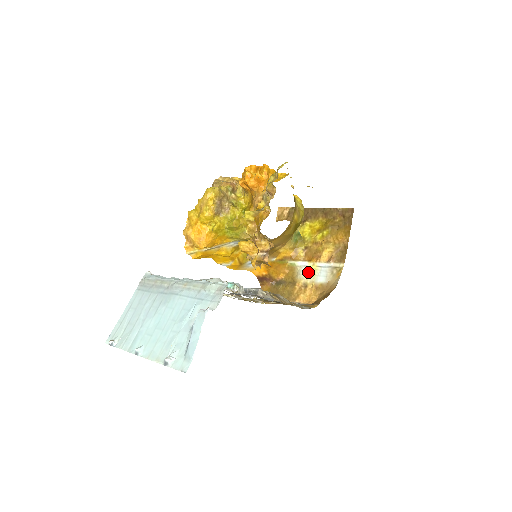
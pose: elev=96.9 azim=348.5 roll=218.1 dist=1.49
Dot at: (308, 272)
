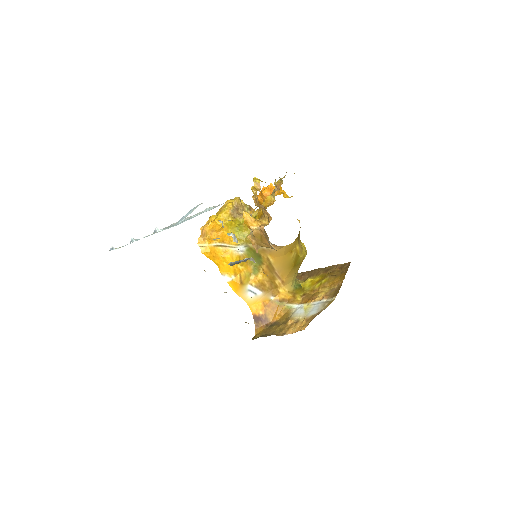
Dot at: (302, 311)
